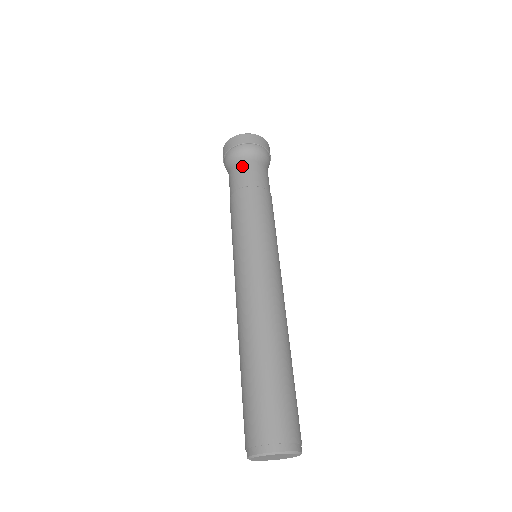
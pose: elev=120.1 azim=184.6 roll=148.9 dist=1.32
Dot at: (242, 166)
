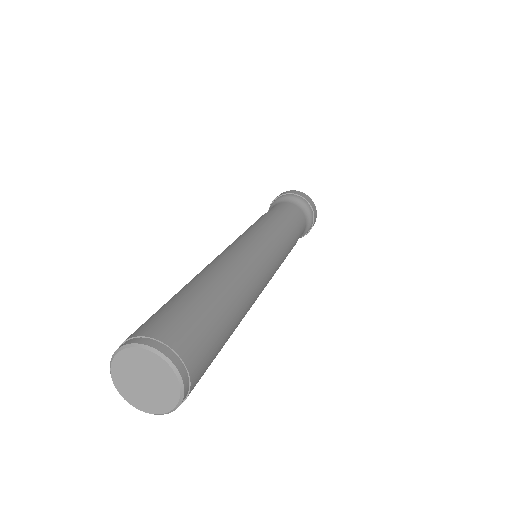
Dot at: (273, 206)
